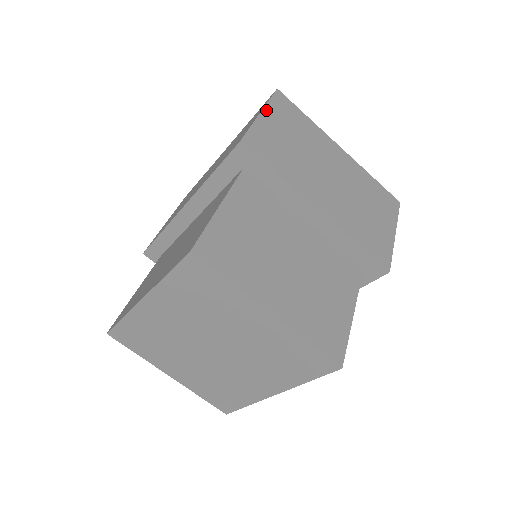
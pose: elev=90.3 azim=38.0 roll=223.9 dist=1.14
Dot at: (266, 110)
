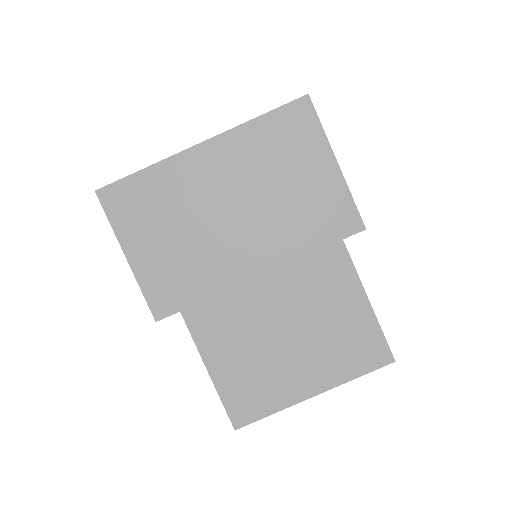
Dot at: (123, 243)
